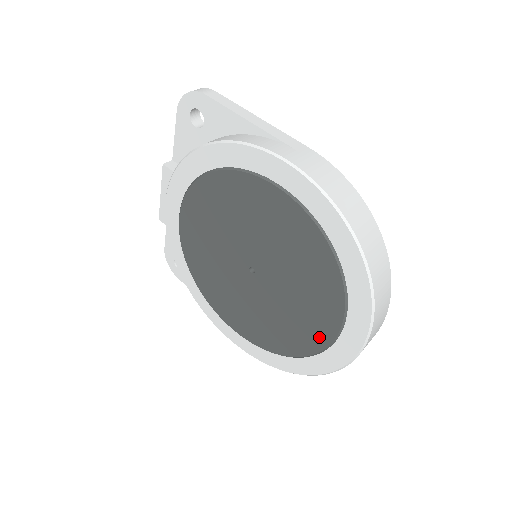
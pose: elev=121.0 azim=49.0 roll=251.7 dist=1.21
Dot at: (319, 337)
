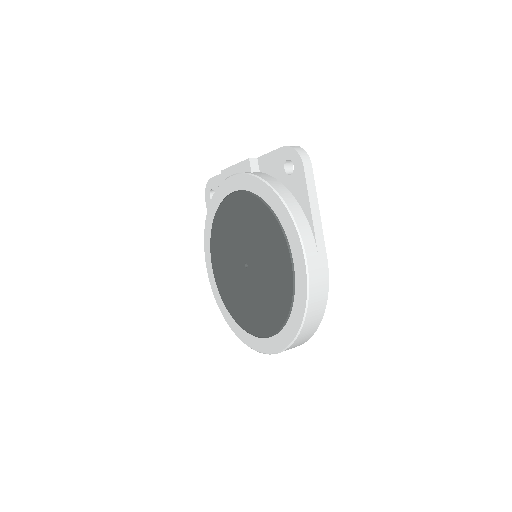
Dot at: (250, 326)
